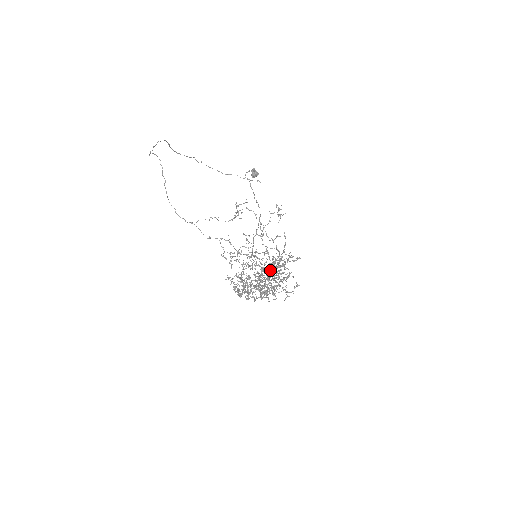
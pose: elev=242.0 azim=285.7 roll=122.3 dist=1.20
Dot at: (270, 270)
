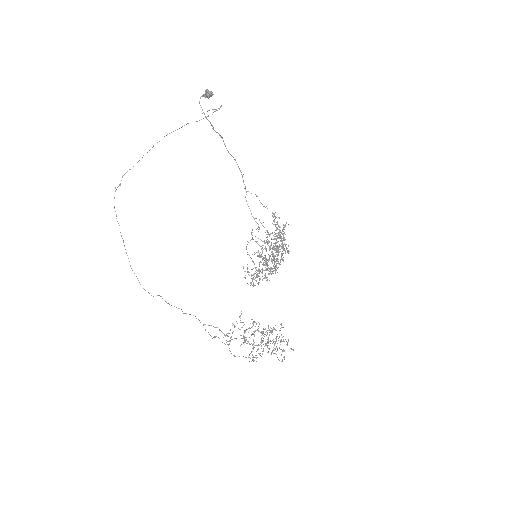
Dot at: occluded
